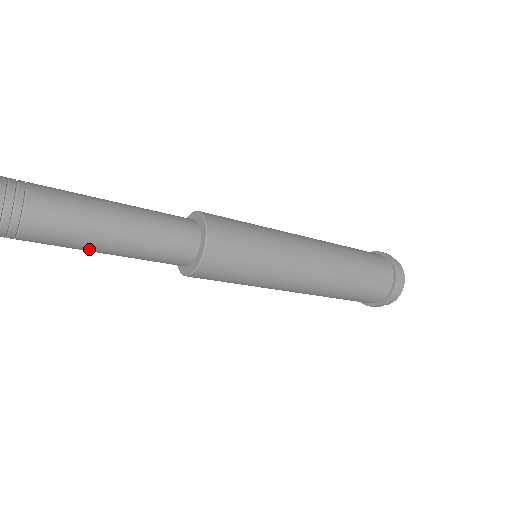
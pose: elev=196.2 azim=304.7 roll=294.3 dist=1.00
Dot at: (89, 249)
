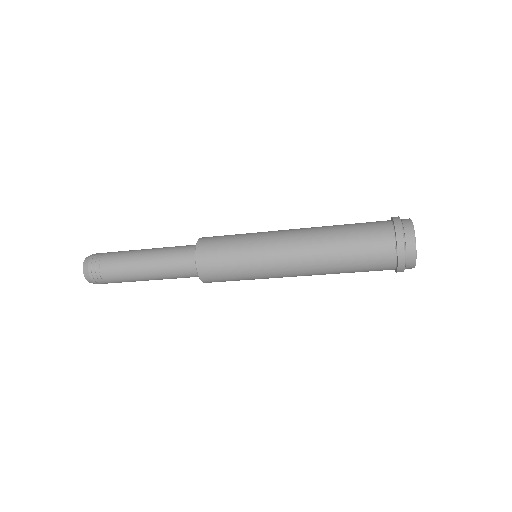
Dot at: (138, 277)
